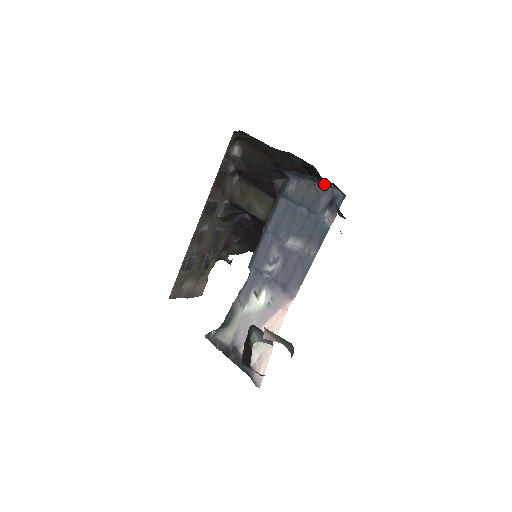
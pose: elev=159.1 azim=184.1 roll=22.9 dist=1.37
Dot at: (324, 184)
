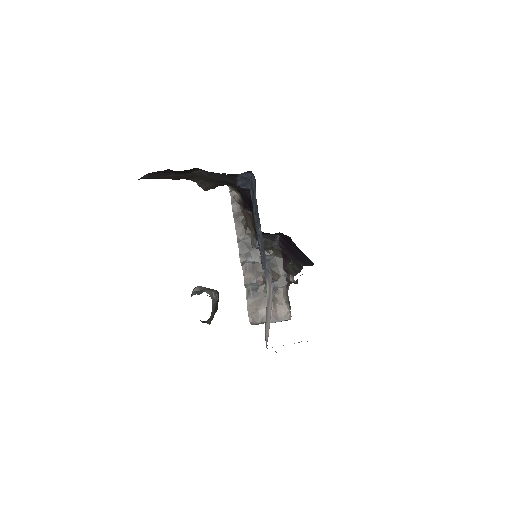
Dot at: occluded
